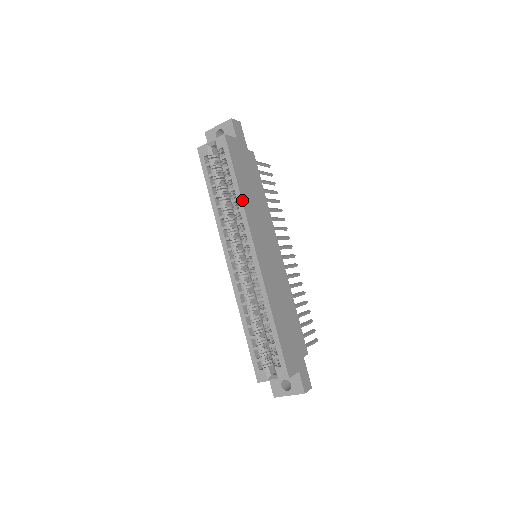
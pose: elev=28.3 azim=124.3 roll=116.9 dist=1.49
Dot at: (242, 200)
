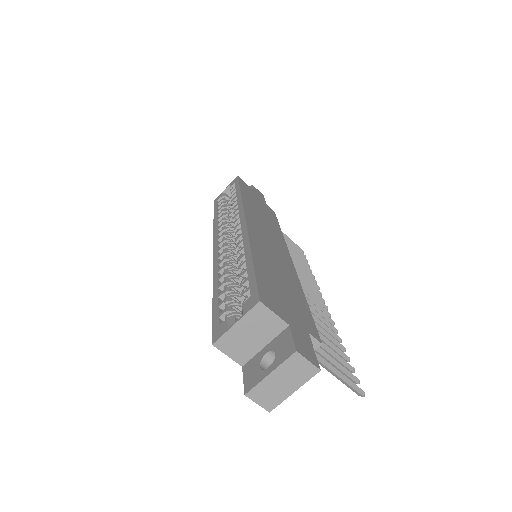
Dot at: (242, 197)
